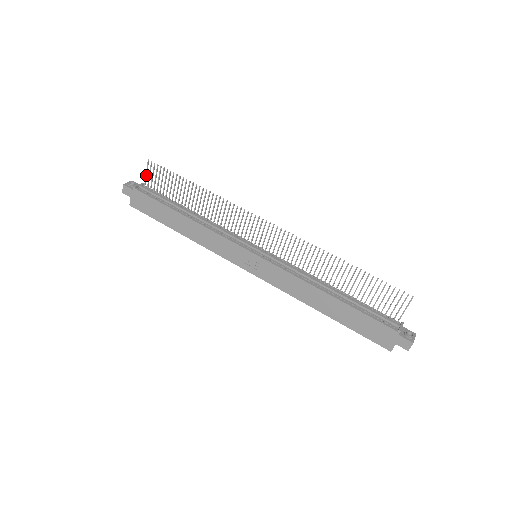
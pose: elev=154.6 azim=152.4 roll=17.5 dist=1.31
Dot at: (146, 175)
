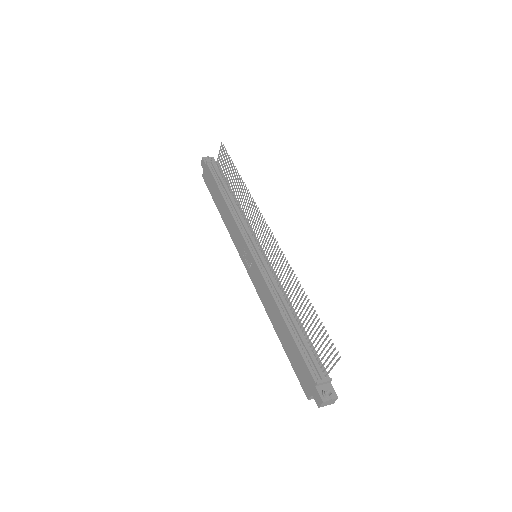
Dot at: occluded
